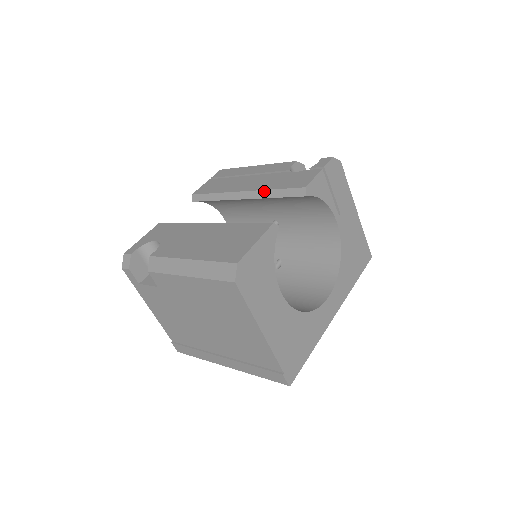
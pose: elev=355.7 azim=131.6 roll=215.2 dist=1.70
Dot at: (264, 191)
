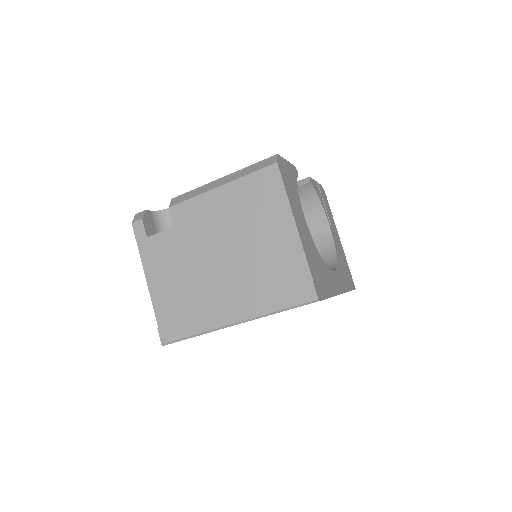
Dot at: occluded
